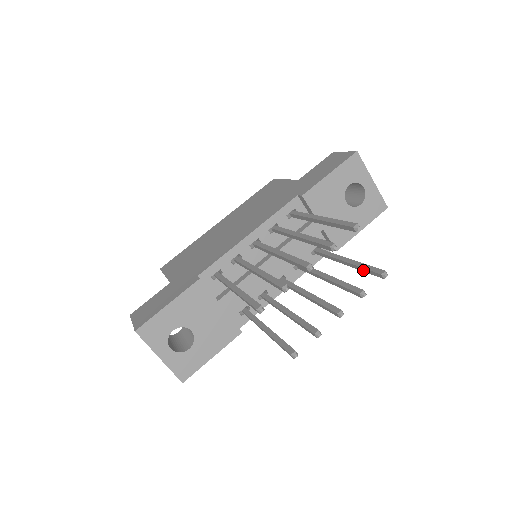
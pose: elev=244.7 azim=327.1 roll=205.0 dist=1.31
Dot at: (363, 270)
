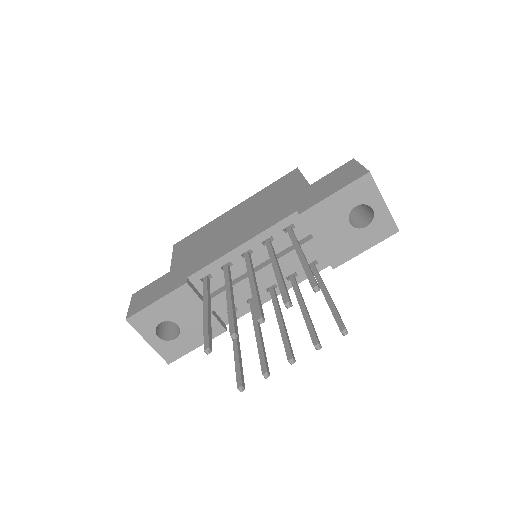
Dot at: (333, 315)
